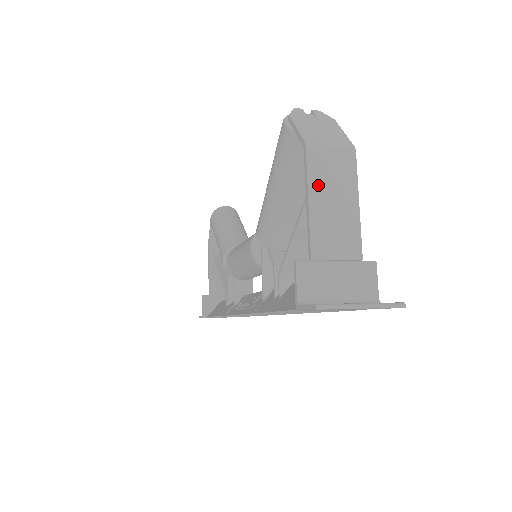
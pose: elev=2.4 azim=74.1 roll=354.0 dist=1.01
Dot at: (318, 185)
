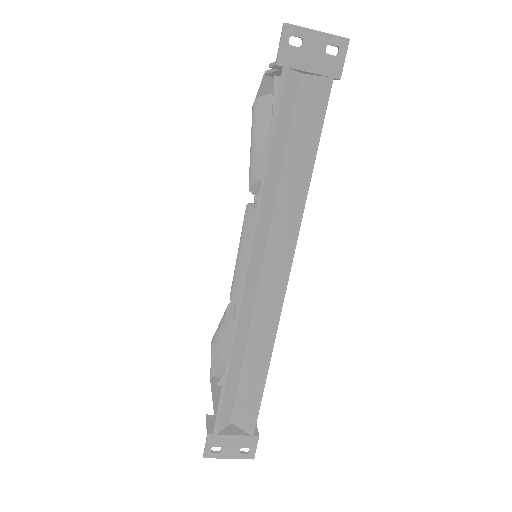
Dot at: occluded
